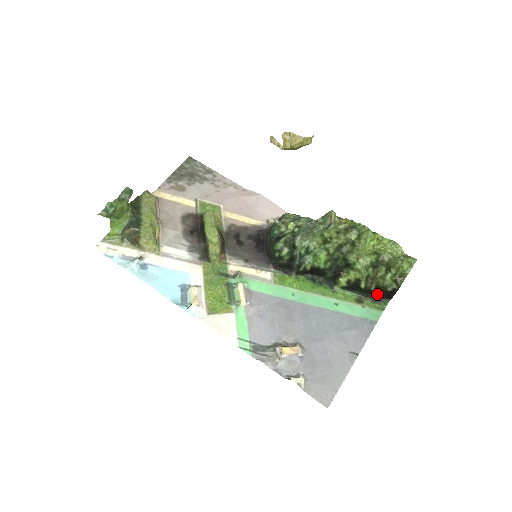
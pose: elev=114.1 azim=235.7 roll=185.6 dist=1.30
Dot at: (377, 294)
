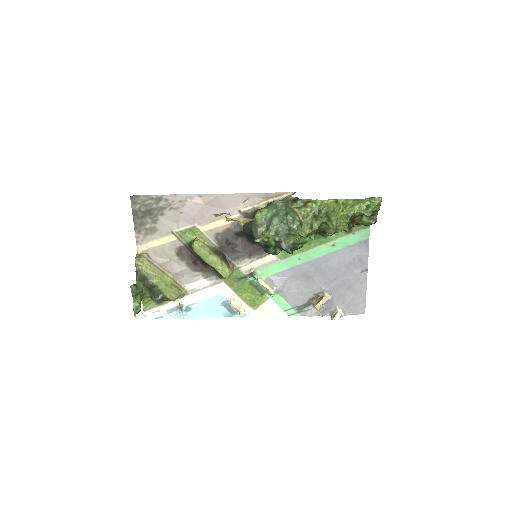
Dot at: occluded
